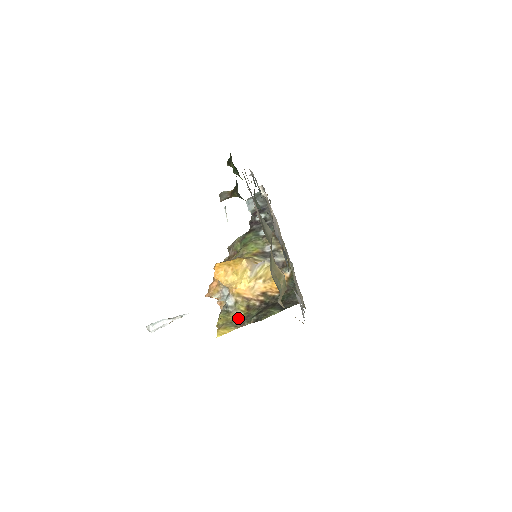
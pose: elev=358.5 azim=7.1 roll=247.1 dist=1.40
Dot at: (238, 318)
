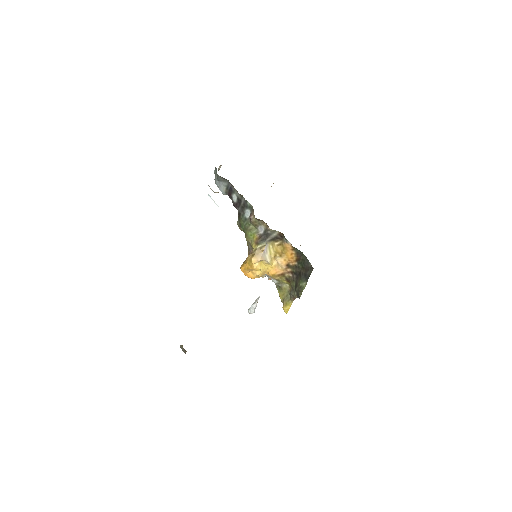
Dot at: (288, 290)
